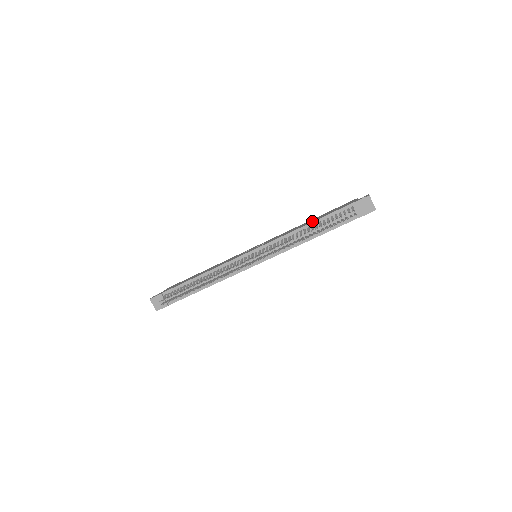
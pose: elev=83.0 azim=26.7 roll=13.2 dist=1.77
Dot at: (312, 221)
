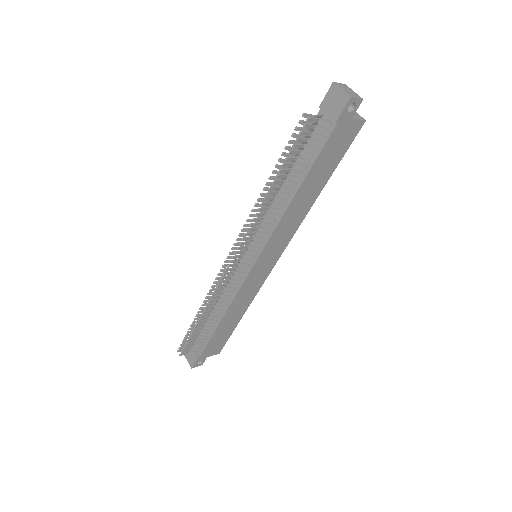
Dot at: occluded
